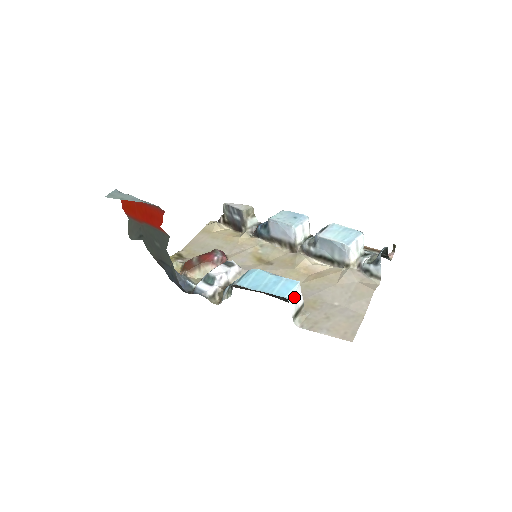
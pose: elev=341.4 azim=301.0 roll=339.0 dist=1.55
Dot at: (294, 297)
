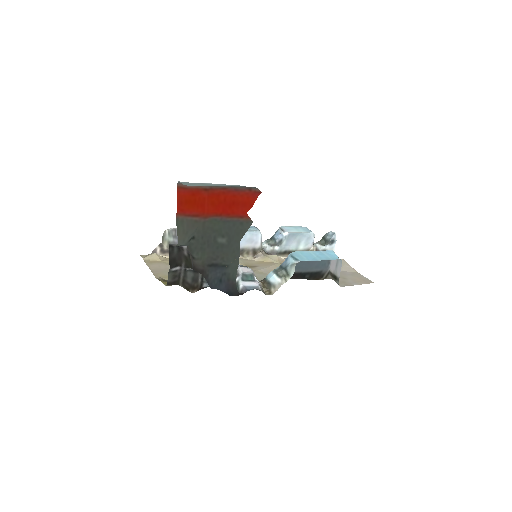
Dot at: (338, 261)
